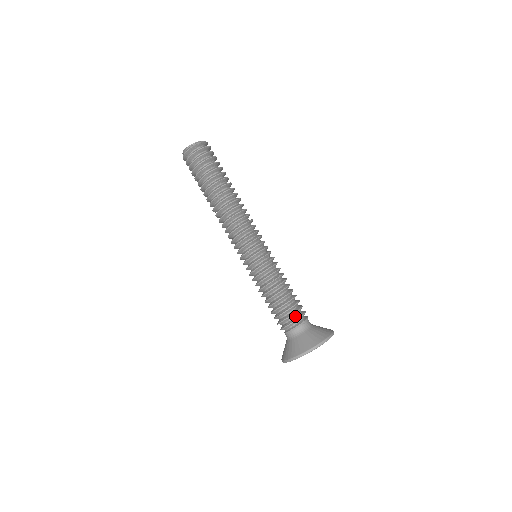
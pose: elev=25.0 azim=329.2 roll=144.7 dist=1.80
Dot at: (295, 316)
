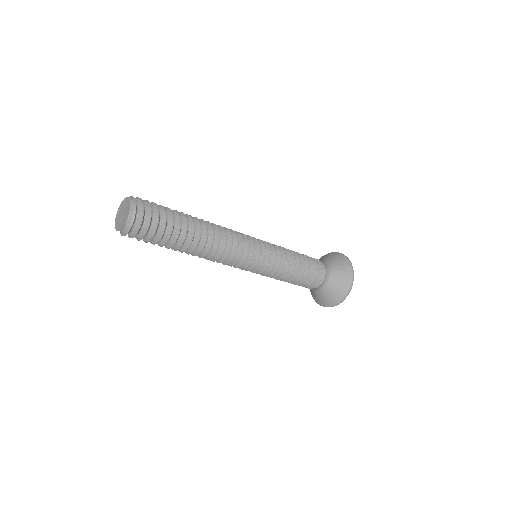
Dot at: occluded
